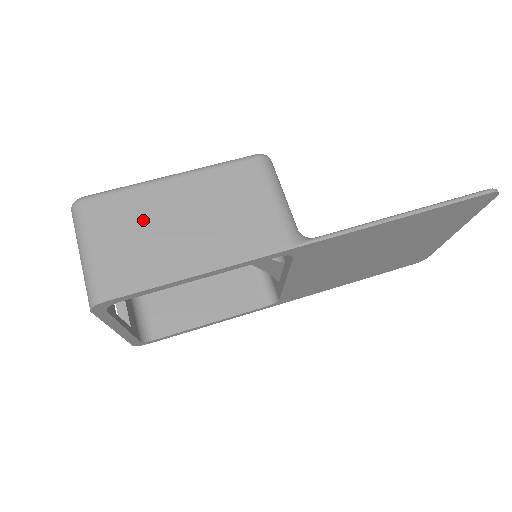
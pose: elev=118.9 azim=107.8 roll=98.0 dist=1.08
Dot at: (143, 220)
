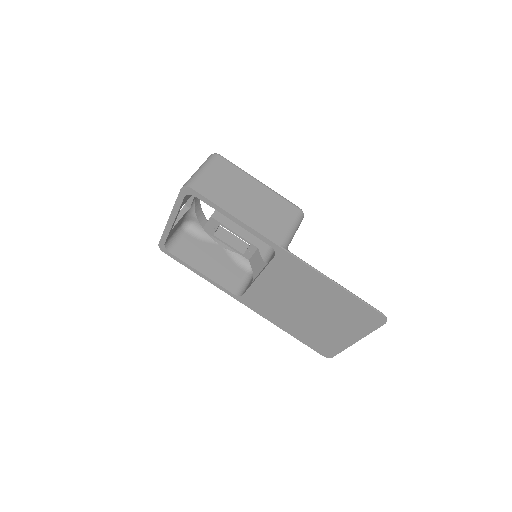
Dot at: (234, 182)
